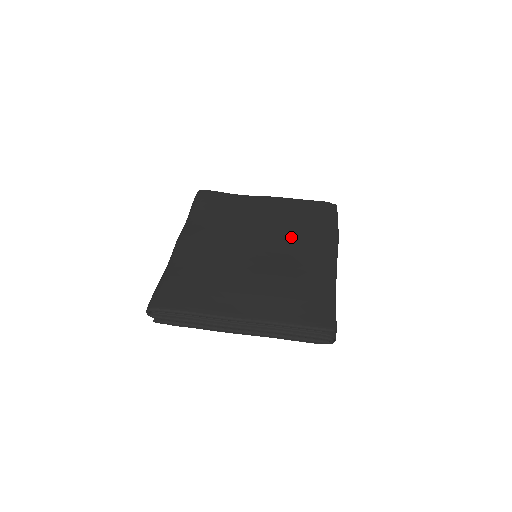
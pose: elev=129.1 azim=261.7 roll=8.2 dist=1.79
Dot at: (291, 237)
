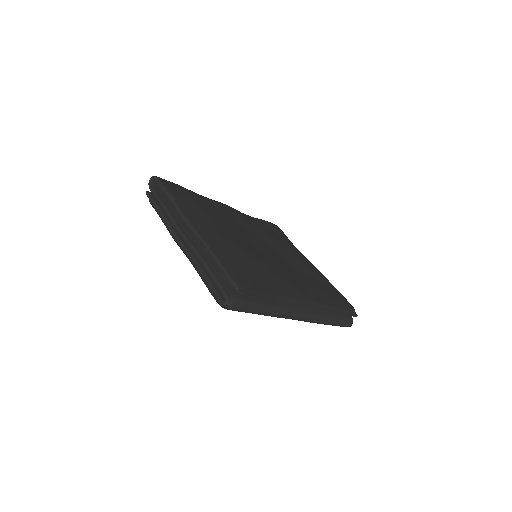
Dot at: (295, 272)
